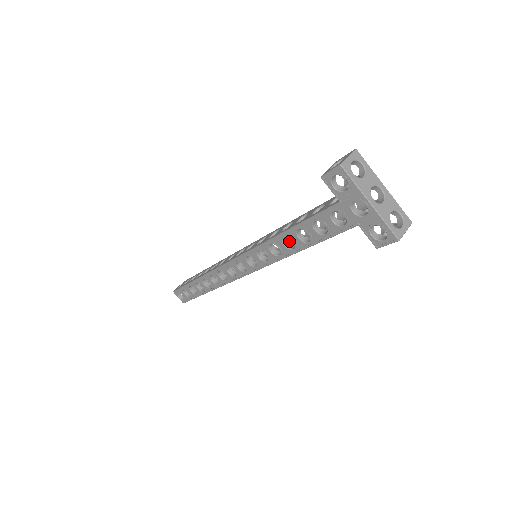
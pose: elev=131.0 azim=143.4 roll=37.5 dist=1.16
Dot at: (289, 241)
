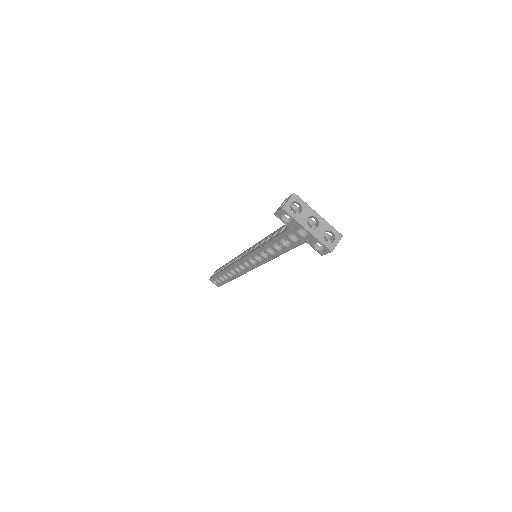
Dot at: occluded
